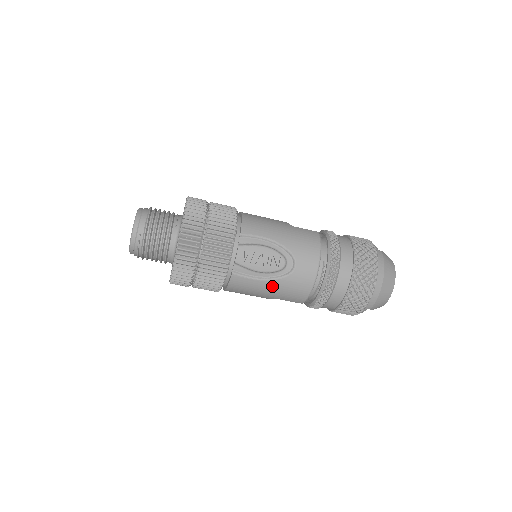
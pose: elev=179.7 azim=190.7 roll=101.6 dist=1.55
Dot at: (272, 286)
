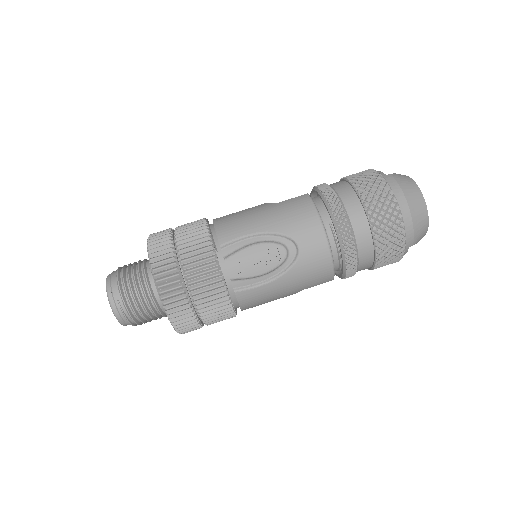
Dot at: (286, 281)
